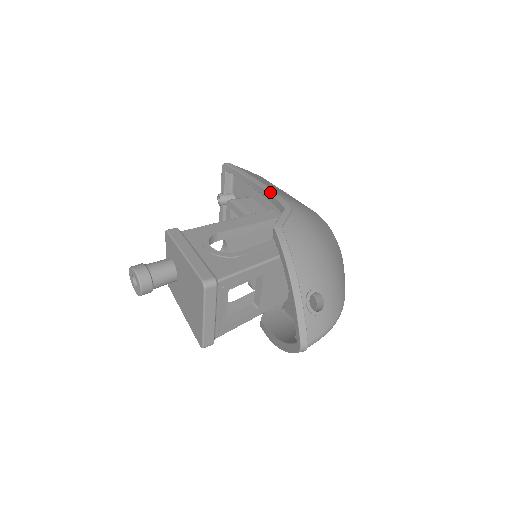
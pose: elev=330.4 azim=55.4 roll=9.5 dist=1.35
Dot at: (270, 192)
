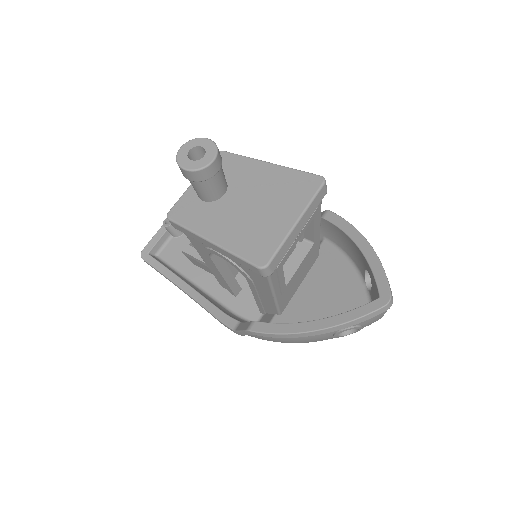
Dot at: occluded
